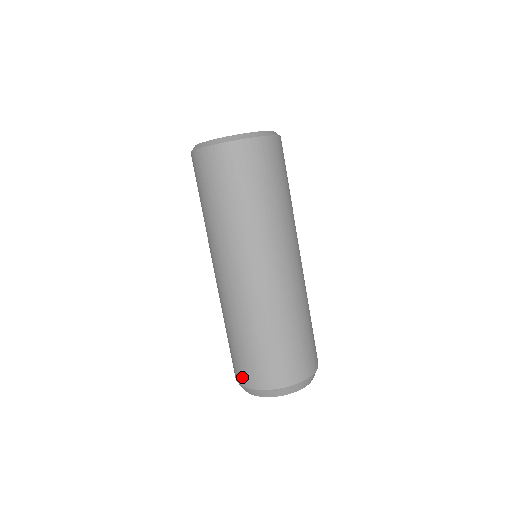
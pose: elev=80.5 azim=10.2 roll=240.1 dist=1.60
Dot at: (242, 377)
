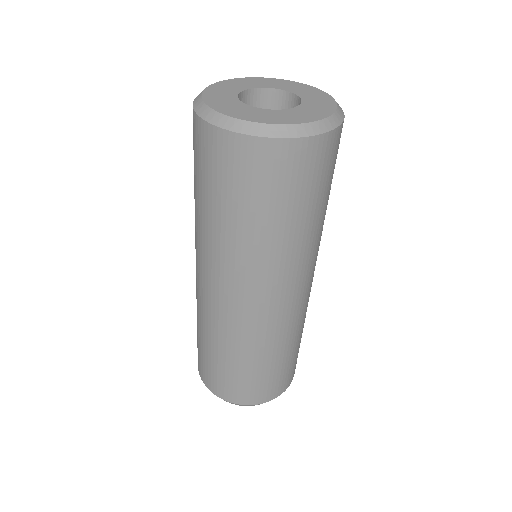
Dot at: (218, 389)
